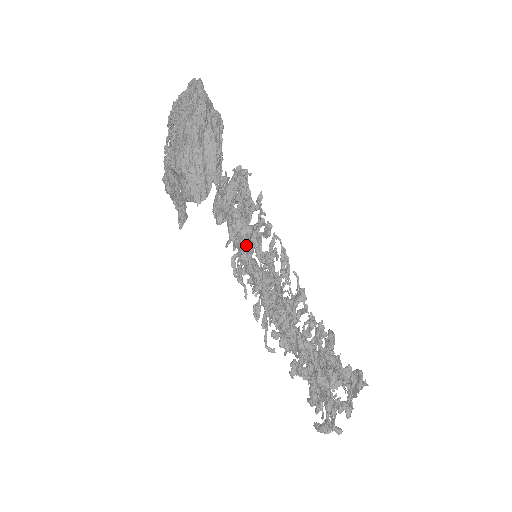
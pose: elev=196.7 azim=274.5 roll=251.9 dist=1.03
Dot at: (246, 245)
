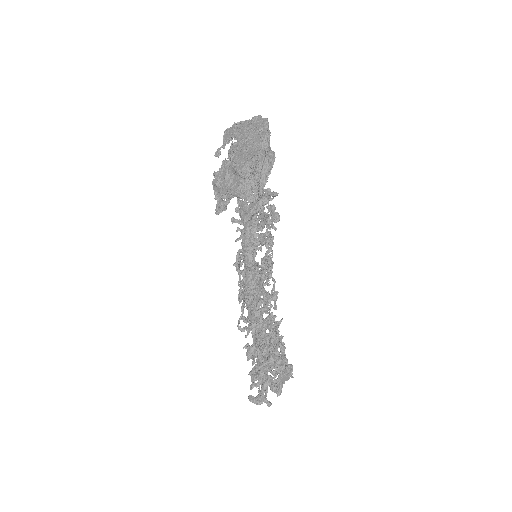
Dot at: occluded
